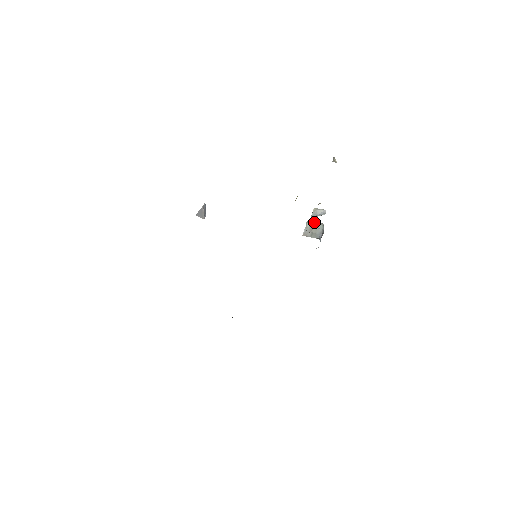
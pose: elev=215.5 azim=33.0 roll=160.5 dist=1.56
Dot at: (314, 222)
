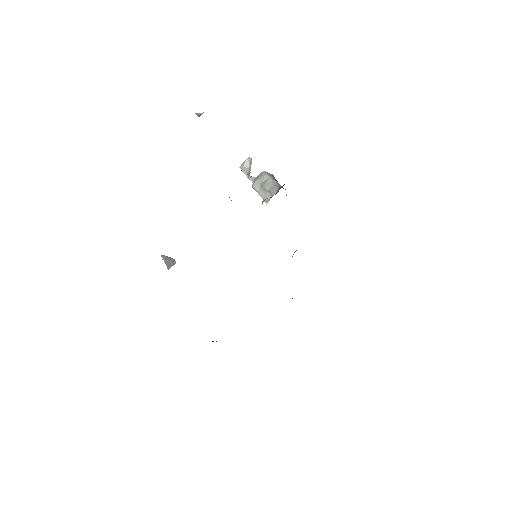
Dot at: (257, 180)
